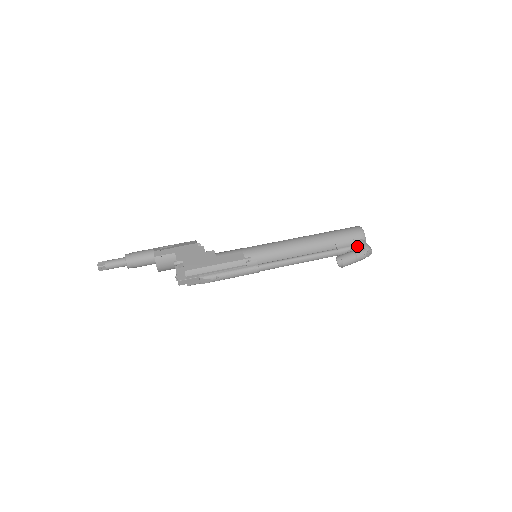
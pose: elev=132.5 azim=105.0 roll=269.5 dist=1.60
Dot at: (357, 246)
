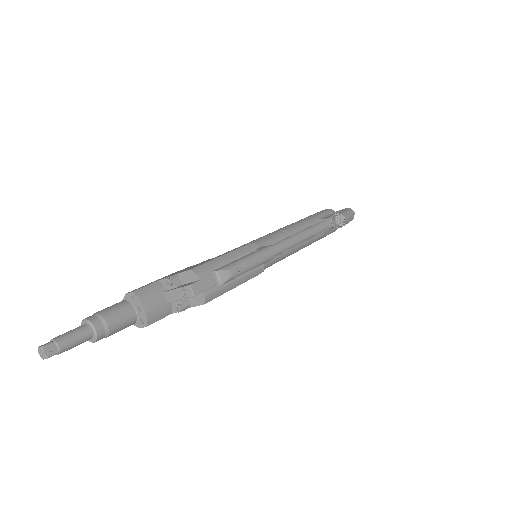
Dot at: occluded
